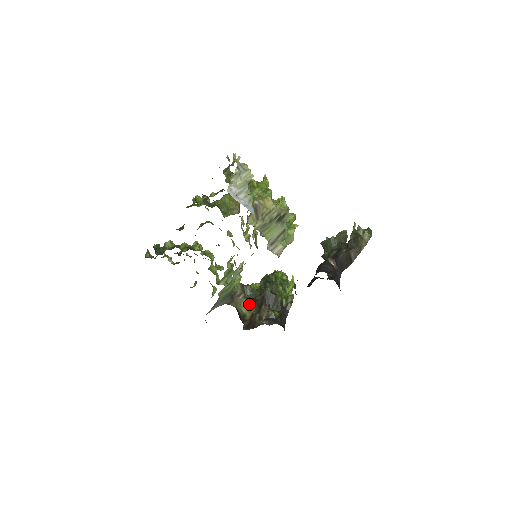
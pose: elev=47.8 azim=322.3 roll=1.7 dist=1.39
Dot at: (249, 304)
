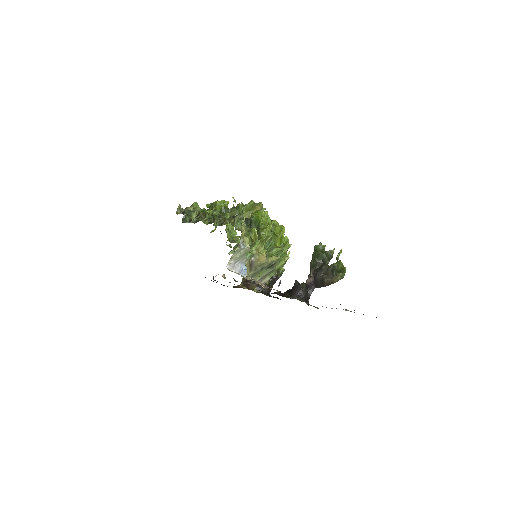
Dot at: occluded
